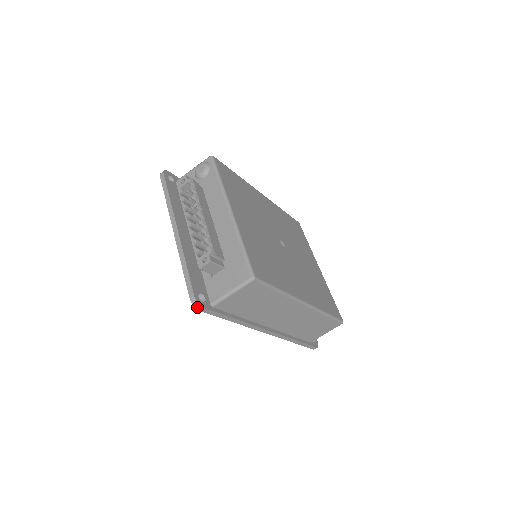
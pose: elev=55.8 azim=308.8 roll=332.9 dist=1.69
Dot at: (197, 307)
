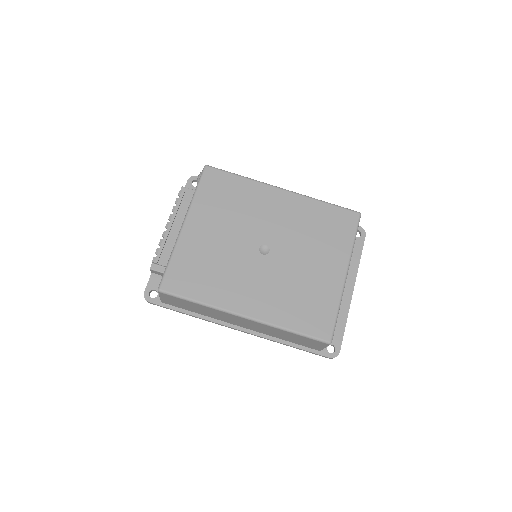
Dot at: occluded
